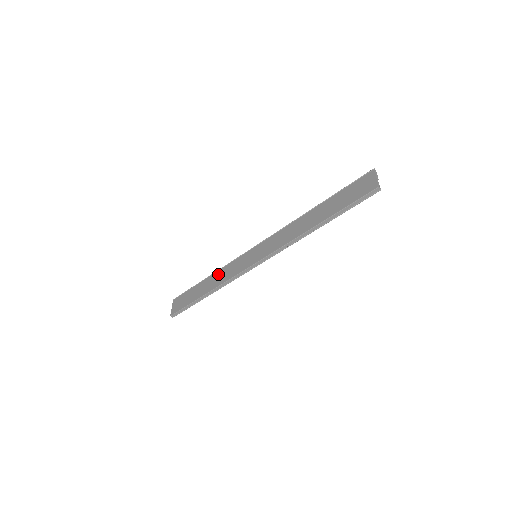
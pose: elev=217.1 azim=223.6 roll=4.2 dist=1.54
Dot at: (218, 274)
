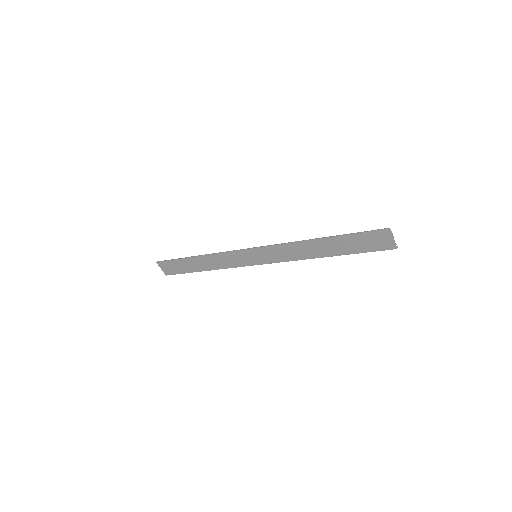
Dot at: (211, 259)
